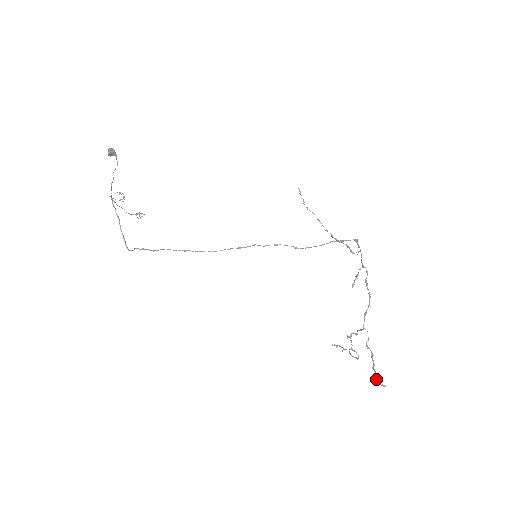
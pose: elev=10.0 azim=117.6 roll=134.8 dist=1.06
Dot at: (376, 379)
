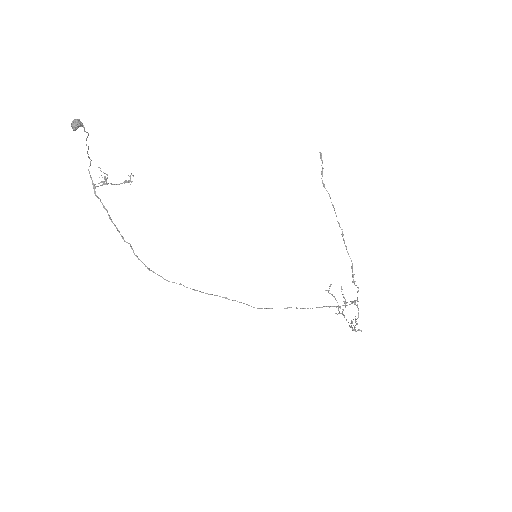
Dot at: occluded
